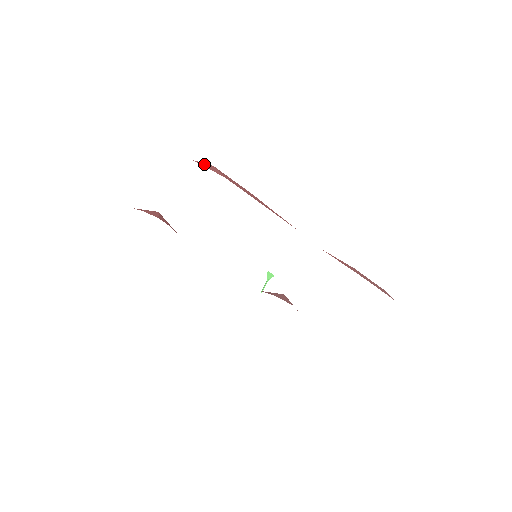
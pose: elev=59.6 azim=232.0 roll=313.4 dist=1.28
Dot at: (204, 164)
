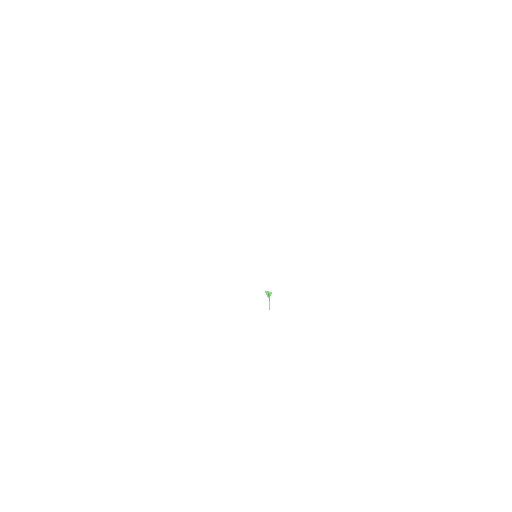
Dot at: occluded
